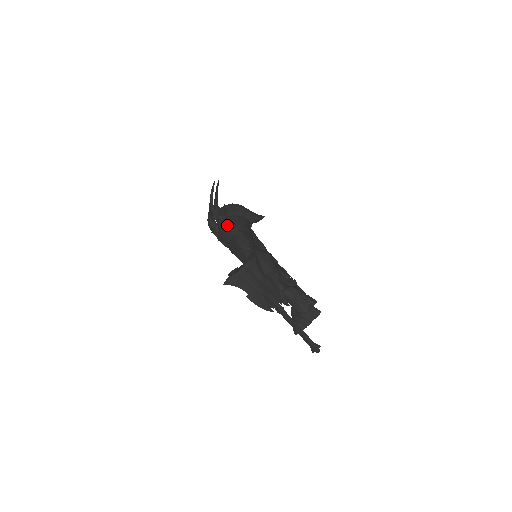
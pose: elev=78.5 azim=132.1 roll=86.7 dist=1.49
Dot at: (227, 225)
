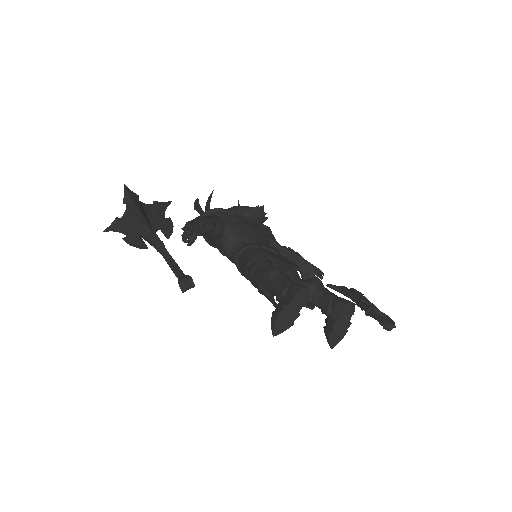
Dot at: occluded
